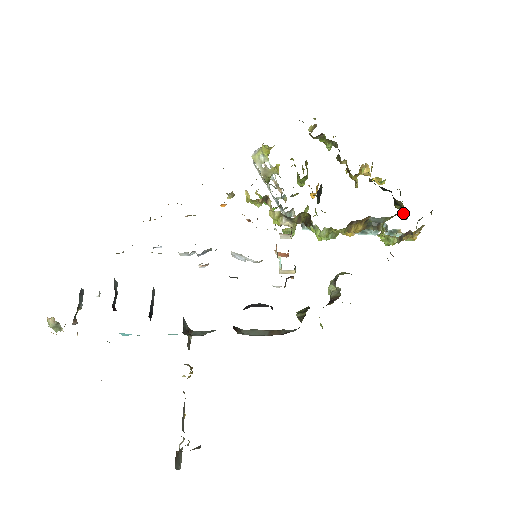
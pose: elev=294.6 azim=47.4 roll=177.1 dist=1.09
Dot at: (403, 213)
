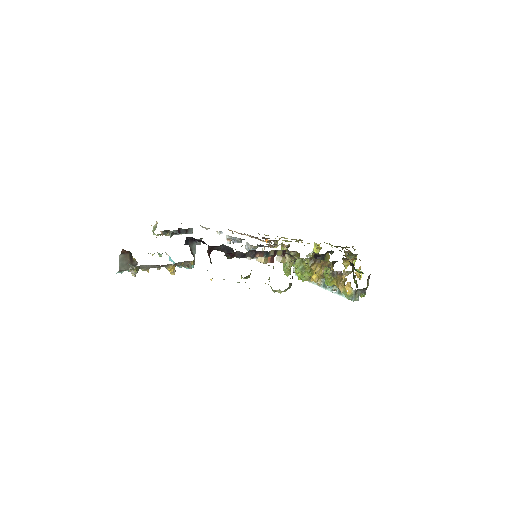
Dot at: (357, 287)
